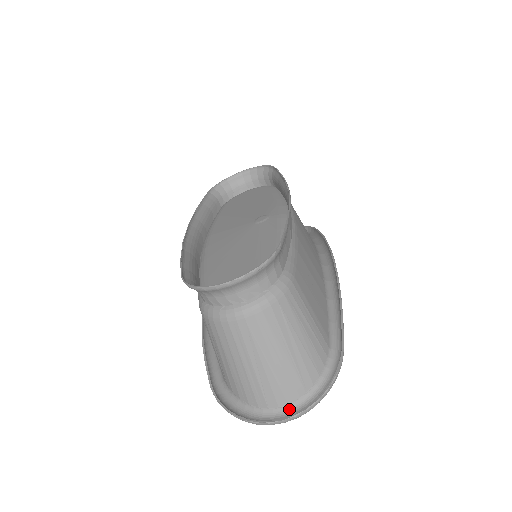
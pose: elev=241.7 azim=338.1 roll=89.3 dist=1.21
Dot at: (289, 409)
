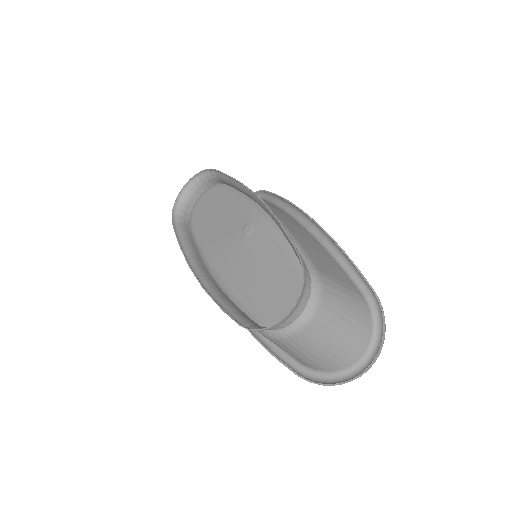
Dot at: (365, 357)
